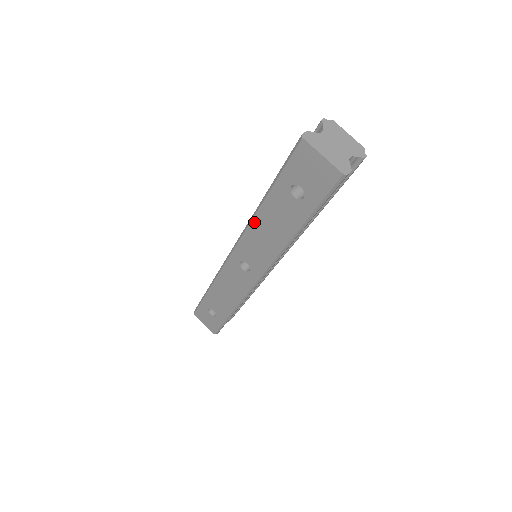
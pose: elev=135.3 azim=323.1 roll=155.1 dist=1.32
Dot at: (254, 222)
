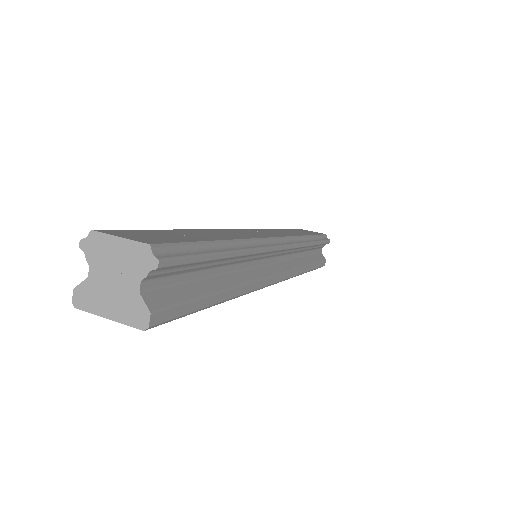
Dot at: occluded
